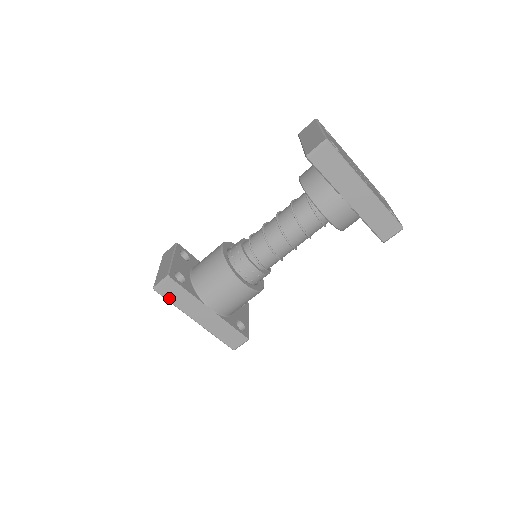
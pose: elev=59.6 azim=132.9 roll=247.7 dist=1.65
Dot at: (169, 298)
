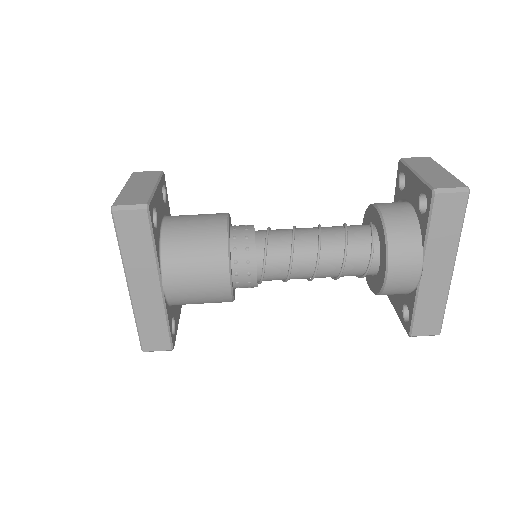
Dot at: (122, 234)
